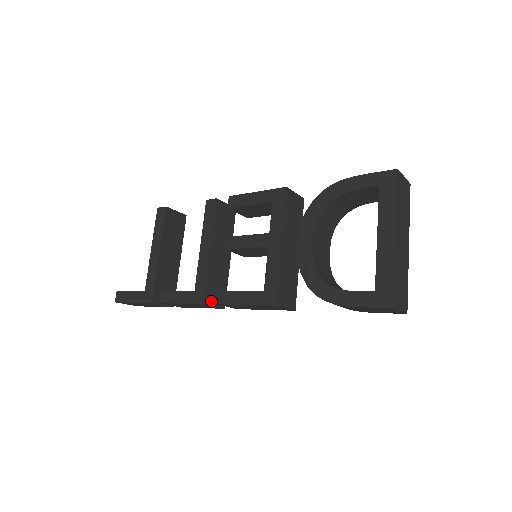
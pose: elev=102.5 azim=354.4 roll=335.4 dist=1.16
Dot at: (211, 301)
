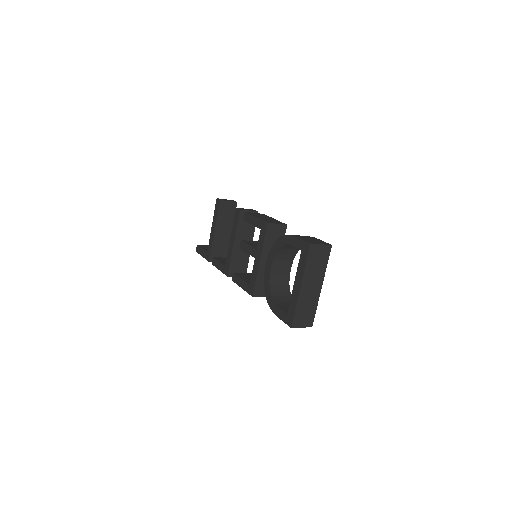
Dot at: occluded
